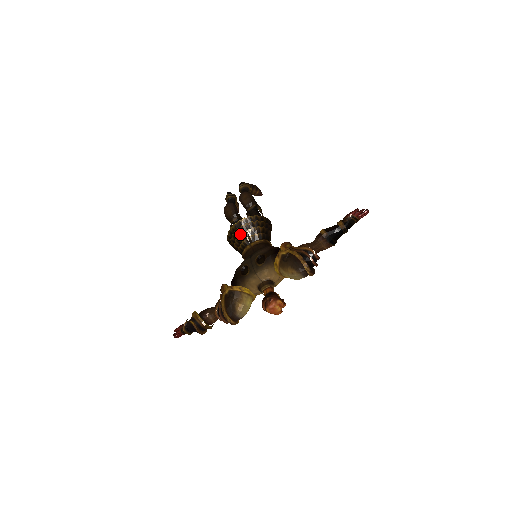
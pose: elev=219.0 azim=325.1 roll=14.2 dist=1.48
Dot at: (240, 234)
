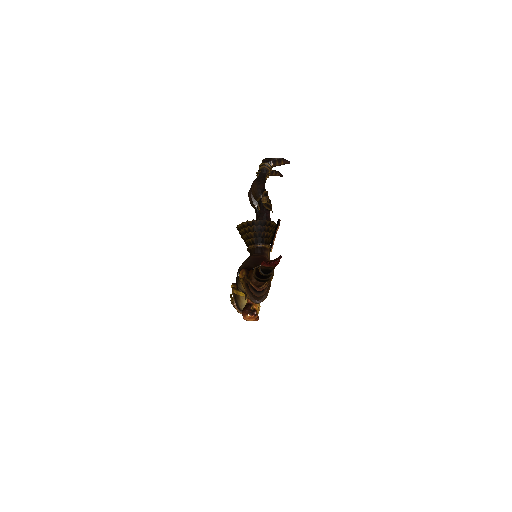
Dot at: (241, 237)
